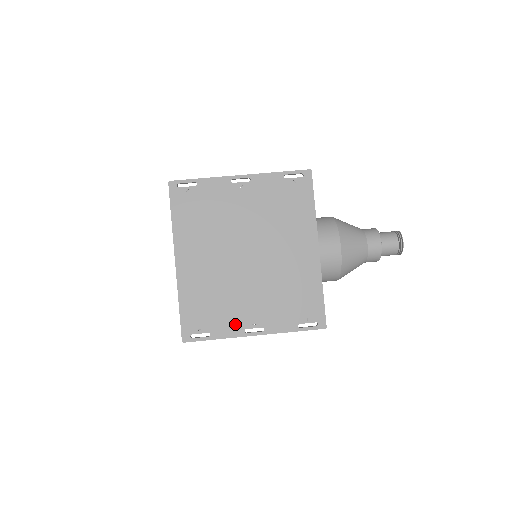
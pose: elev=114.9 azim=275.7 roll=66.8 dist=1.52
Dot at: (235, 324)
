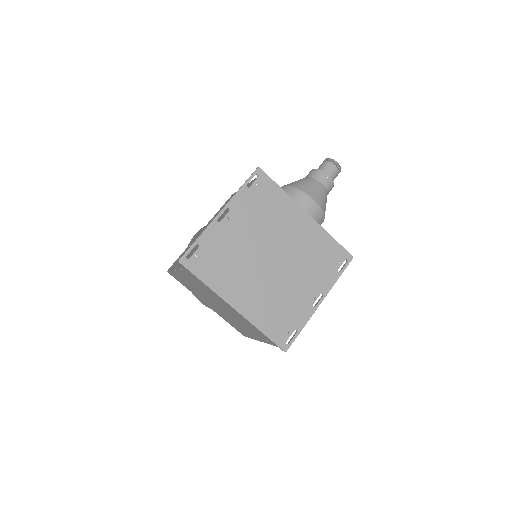
Dot at: (304, 309)
